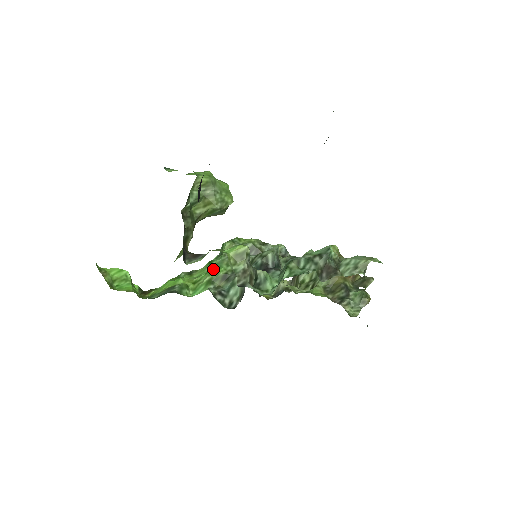
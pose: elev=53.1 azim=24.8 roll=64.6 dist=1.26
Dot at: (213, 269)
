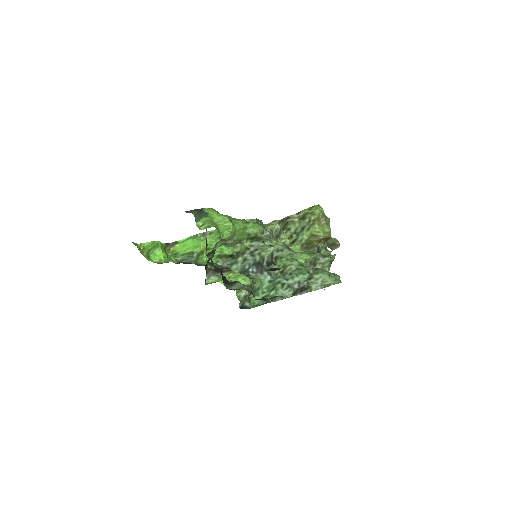
Dot at: (223, 245)
